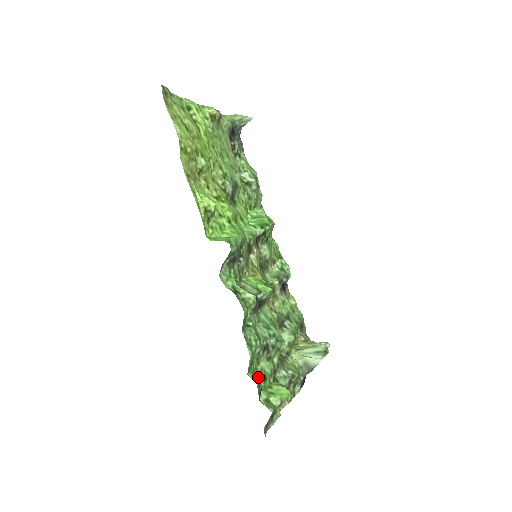
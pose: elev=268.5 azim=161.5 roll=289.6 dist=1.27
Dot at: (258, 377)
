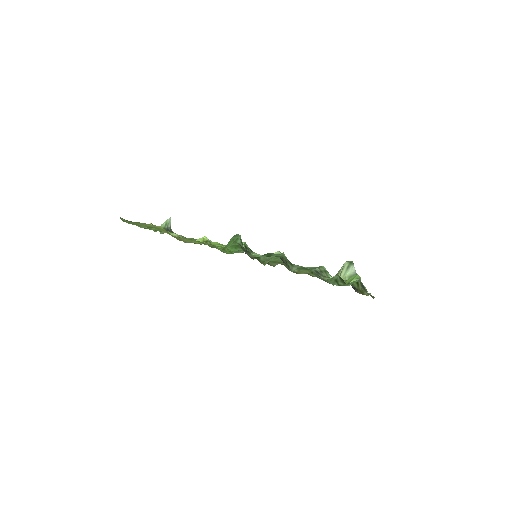
Dot at: (333, 283)
